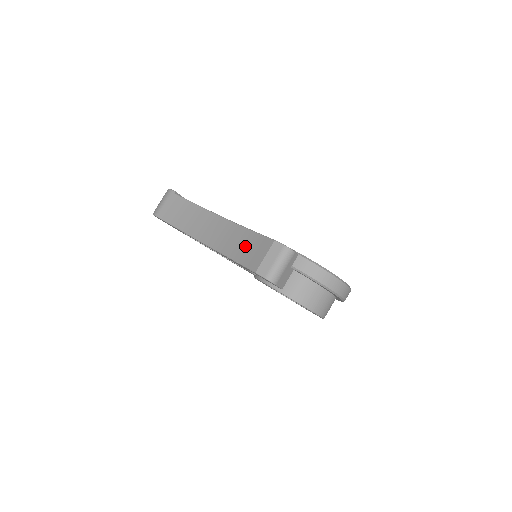
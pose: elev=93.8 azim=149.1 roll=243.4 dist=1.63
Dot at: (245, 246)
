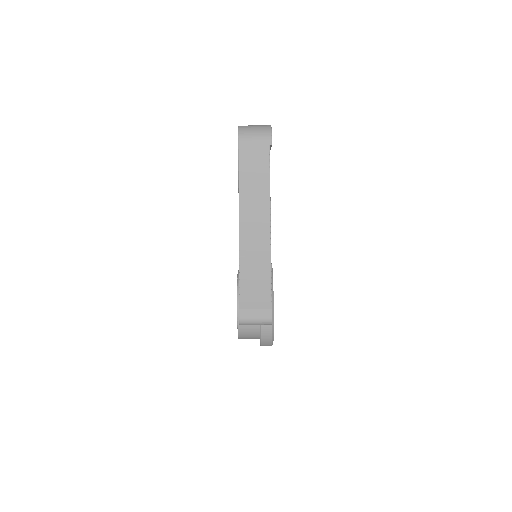
Dot at: (256, 277)
